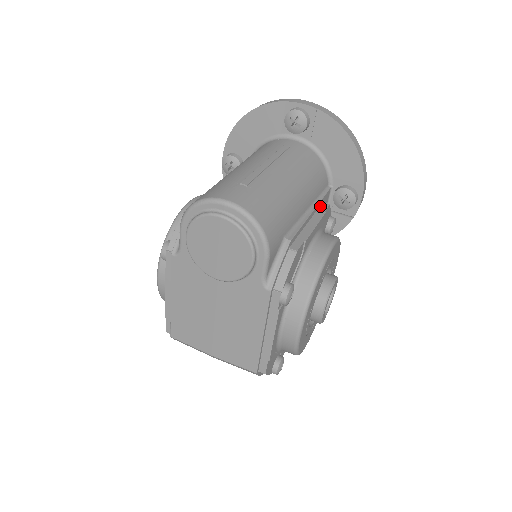
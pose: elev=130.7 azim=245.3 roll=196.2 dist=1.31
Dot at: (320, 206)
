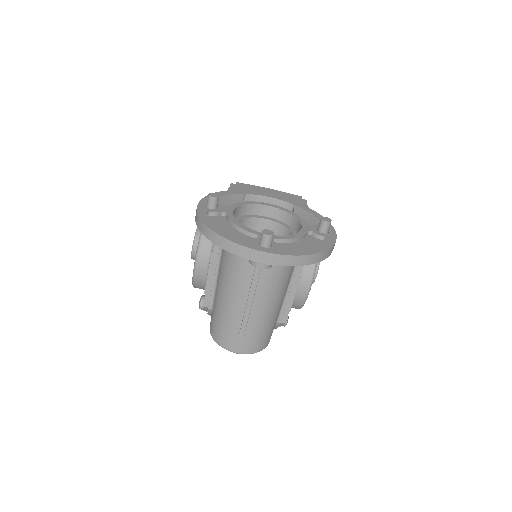
Dot at: occluded
